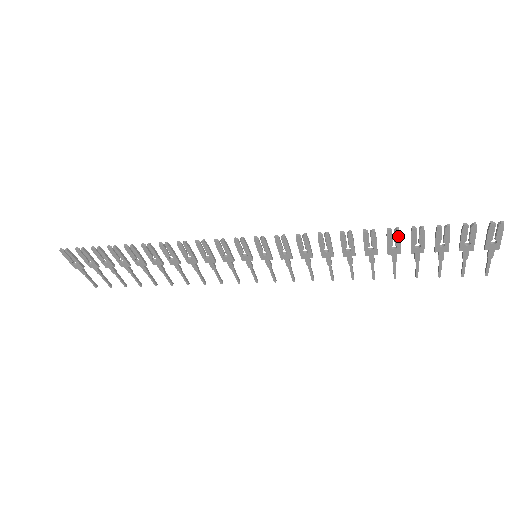
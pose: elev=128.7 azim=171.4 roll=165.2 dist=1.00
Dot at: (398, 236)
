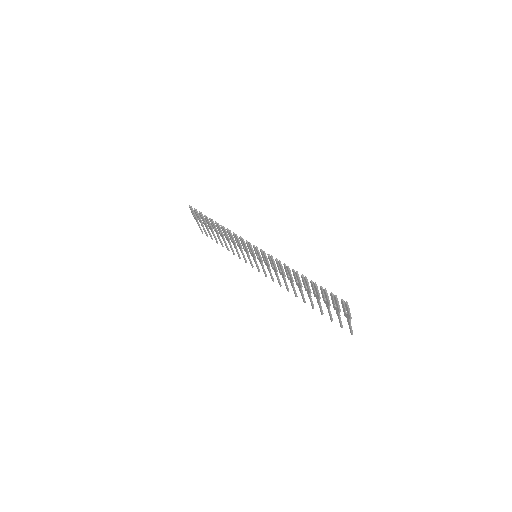
Dot at: (306, 282)
